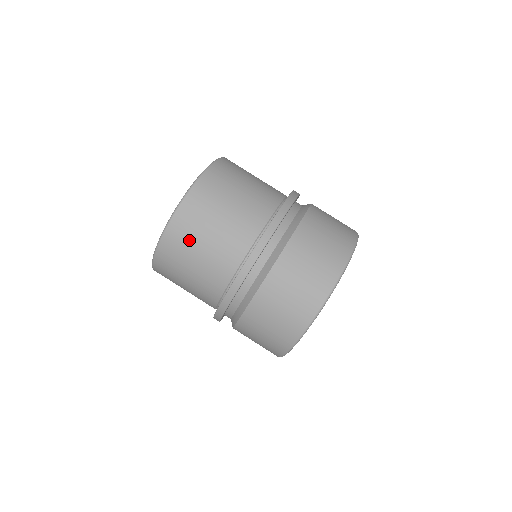
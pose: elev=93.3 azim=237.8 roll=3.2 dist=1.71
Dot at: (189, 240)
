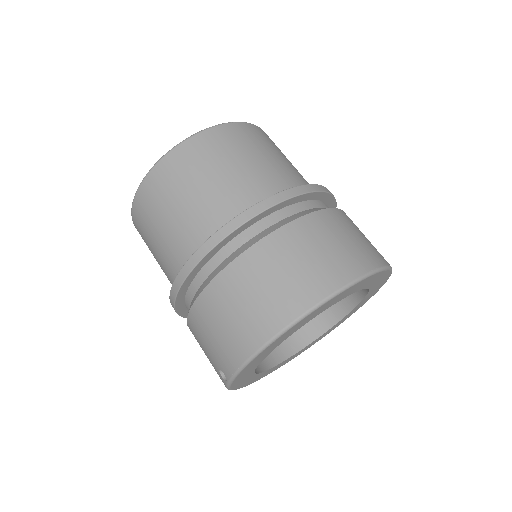
Dot at: (198, 165)
